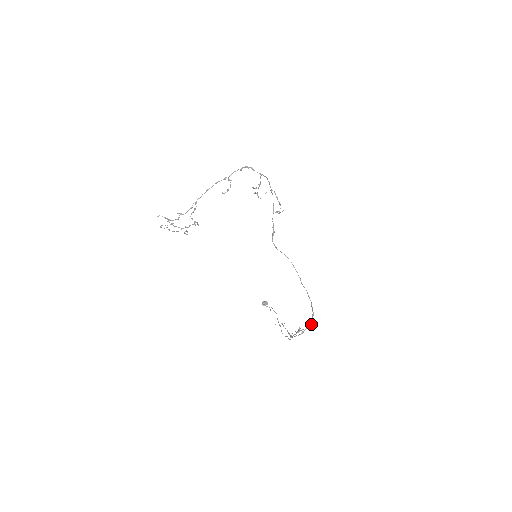
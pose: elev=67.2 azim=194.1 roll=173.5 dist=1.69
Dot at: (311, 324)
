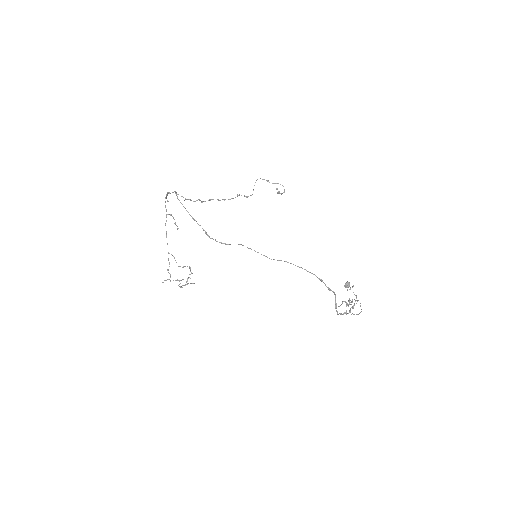
Dot at: (330, 290)
